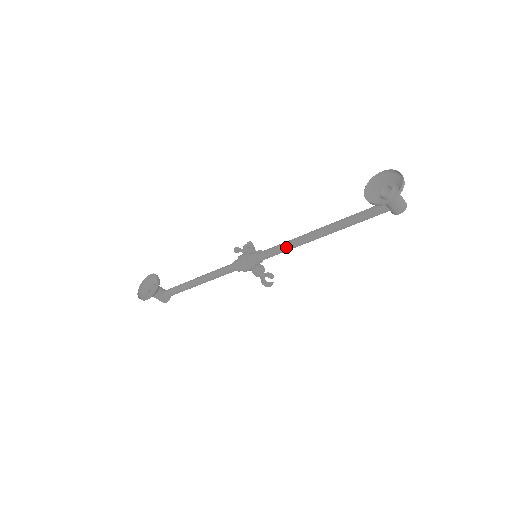
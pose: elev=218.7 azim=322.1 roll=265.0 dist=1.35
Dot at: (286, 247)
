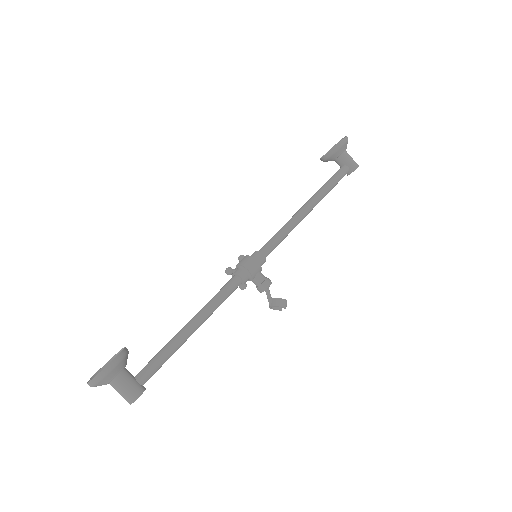
Dot at: (284, 228)
